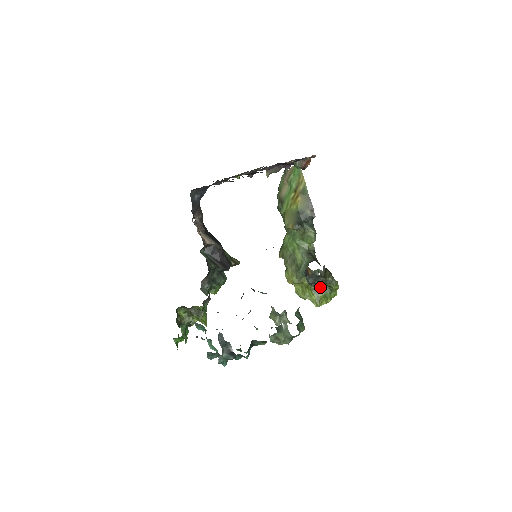
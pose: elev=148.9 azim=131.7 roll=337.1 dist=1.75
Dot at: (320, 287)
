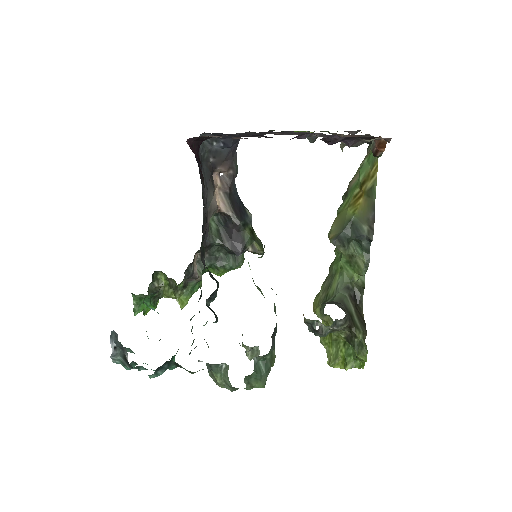
Dot at: (345, 342)
